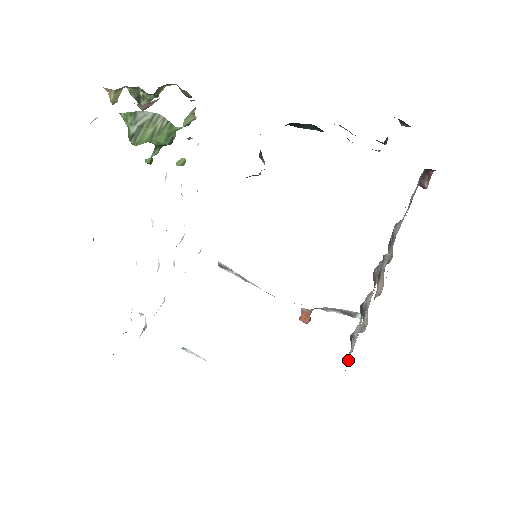
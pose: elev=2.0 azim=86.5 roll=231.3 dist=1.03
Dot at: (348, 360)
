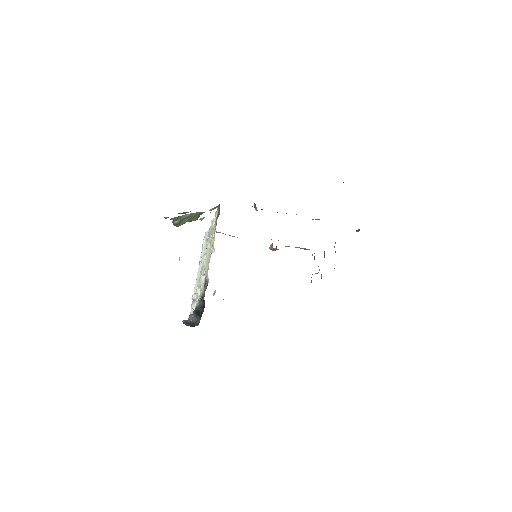
Dot at: occluded
